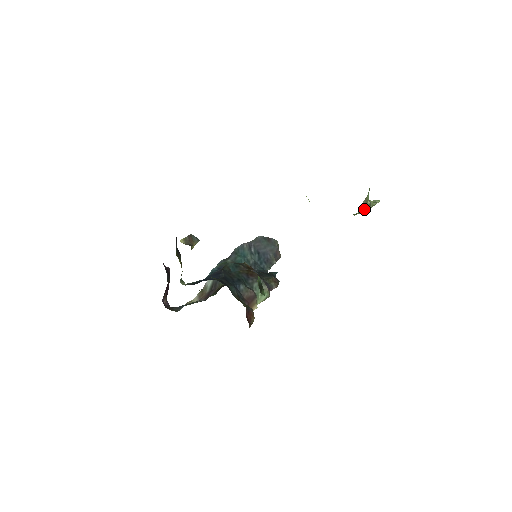
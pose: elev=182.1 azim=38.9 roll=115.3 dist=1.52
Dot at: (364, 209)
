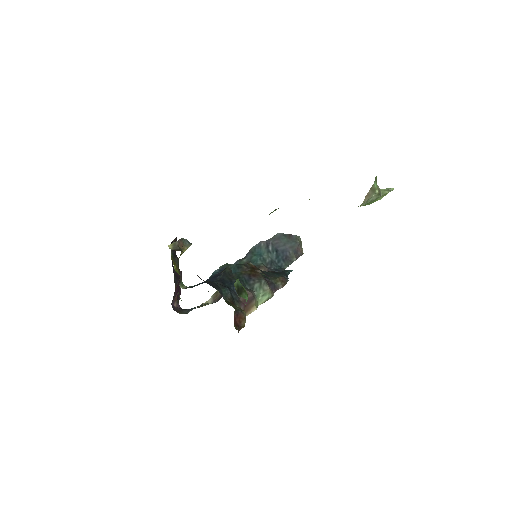
Dot at: (372, 199)
